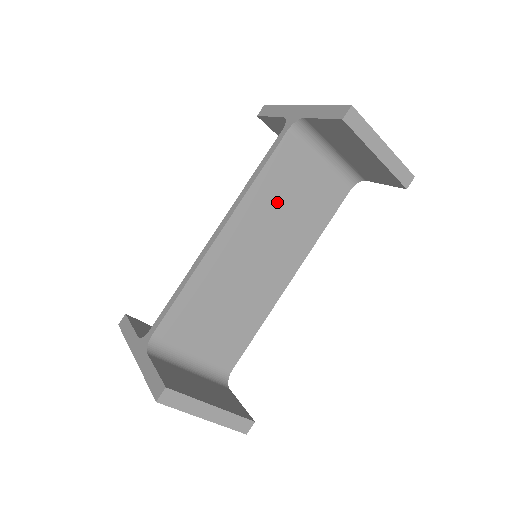
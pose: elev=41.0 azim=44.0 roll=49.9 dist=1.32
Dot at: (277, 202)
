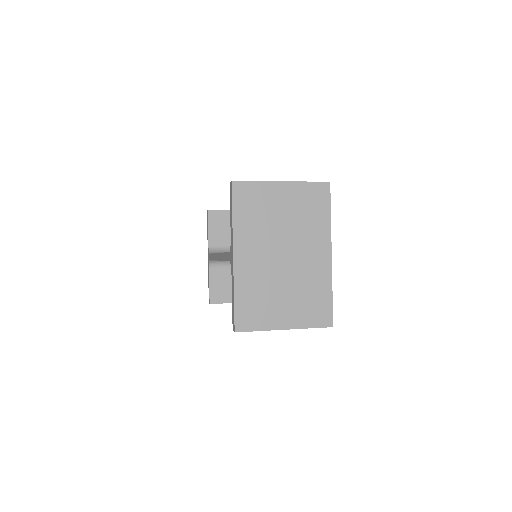
Dot at: occluded
